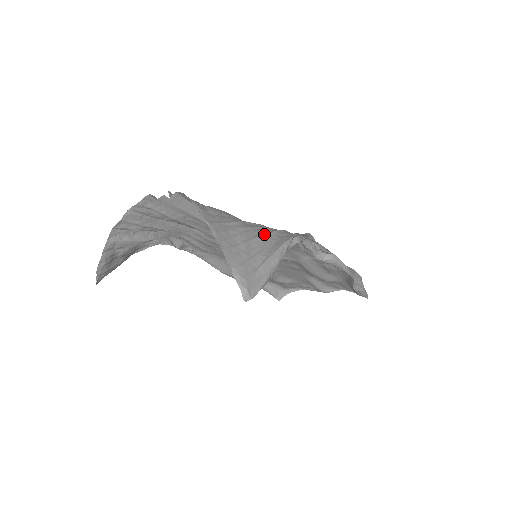
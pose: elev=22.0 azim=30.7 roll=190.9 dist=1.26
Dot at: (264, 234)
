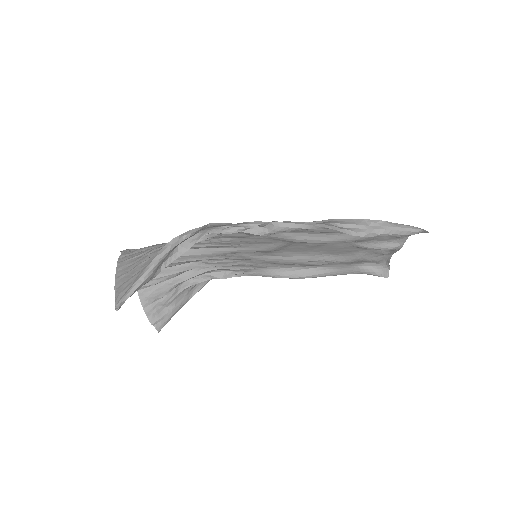
Dot at: occluded
